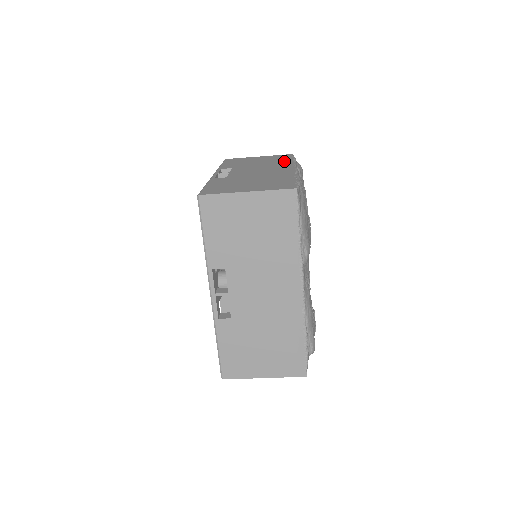
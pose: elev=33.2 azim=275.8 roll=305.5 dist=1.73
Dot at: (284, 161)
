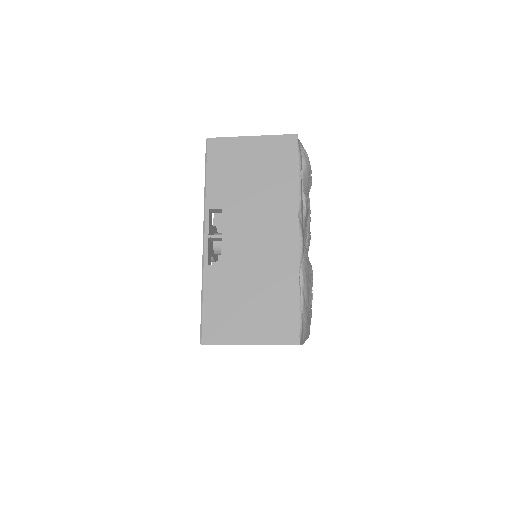
Dot at: (286, 187)
